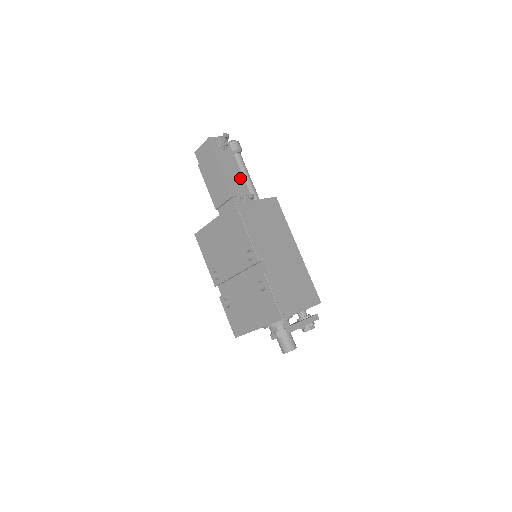
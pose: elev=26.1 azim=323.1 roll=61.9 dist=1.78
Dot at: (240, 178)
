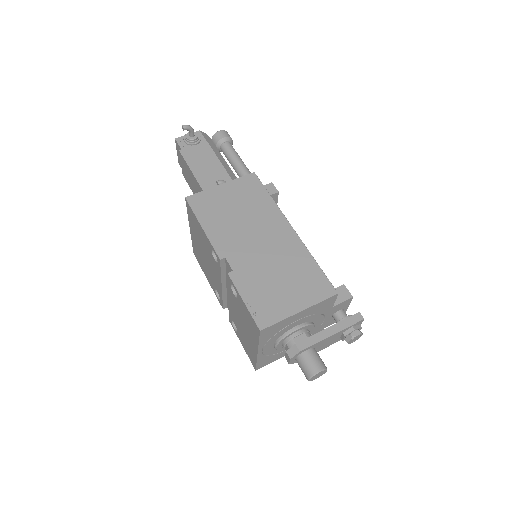
Dot at: (218, 169)
